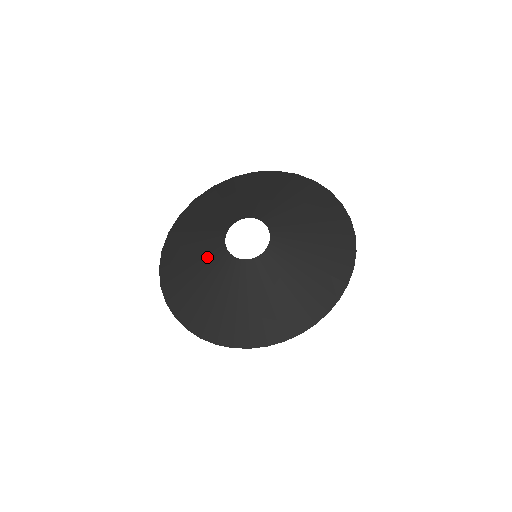
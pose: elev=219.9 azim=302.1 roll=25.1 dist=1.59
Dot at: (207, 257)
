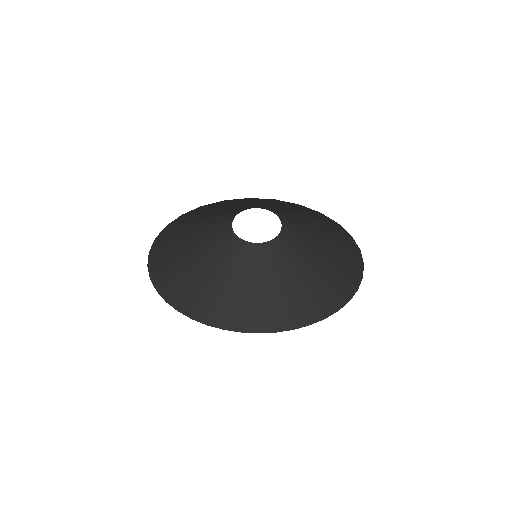
Dot at: (220, 260)
